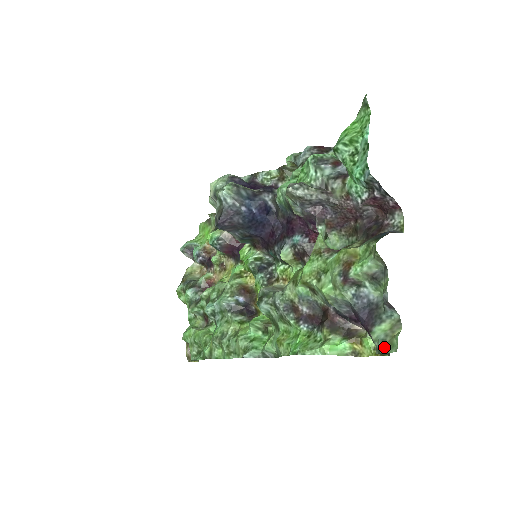
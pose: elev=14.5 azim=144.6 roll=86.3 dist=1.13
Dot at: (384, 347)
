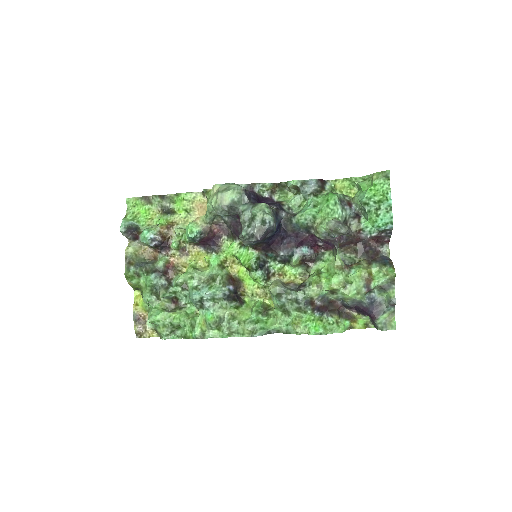
Dot at: (386, 327)
